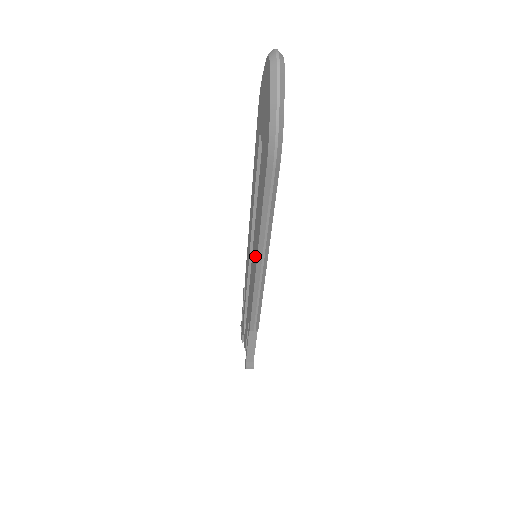
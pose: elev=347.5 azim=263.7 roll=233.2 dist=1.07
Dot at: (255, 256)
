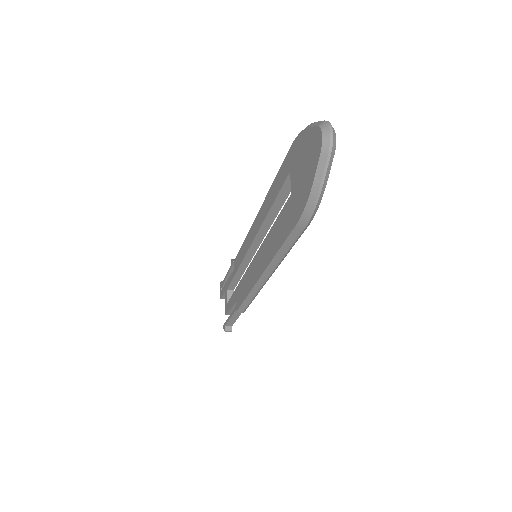
Dot at: (259, 268)
